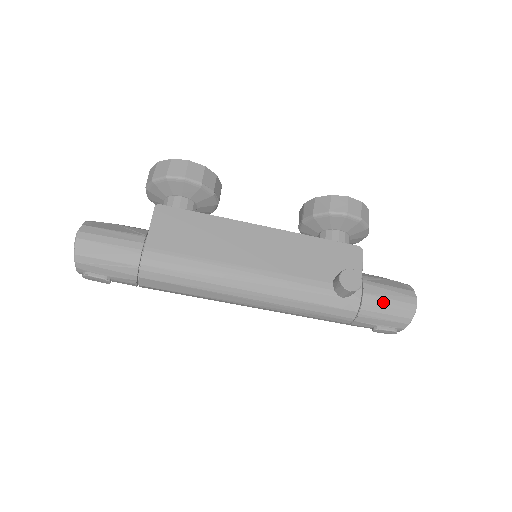
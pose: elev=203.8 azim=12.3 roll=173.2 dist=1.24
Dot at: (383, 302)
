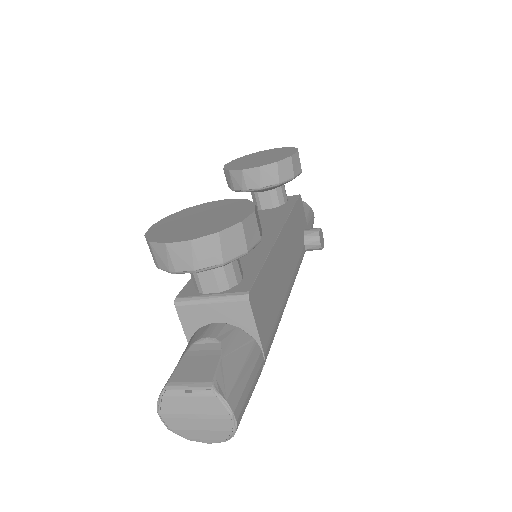
Dot at: occluded
